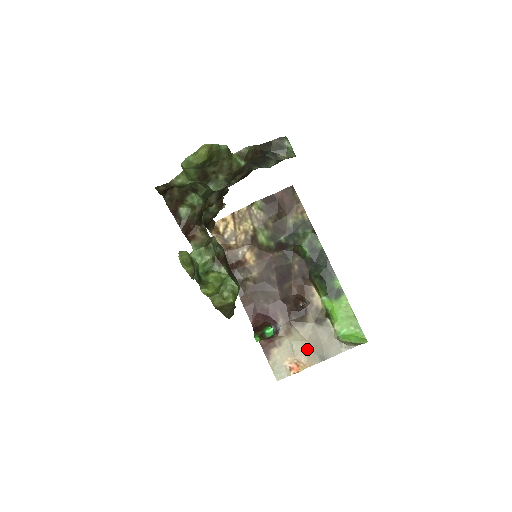
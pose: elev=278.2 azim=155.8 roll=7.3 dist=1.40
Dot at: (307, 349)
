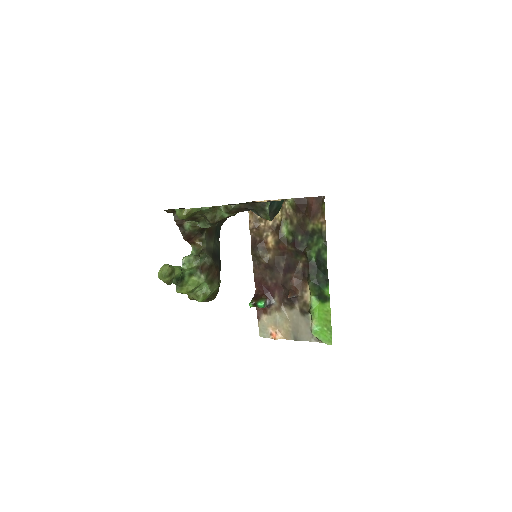
Dot at: (288, 327)
